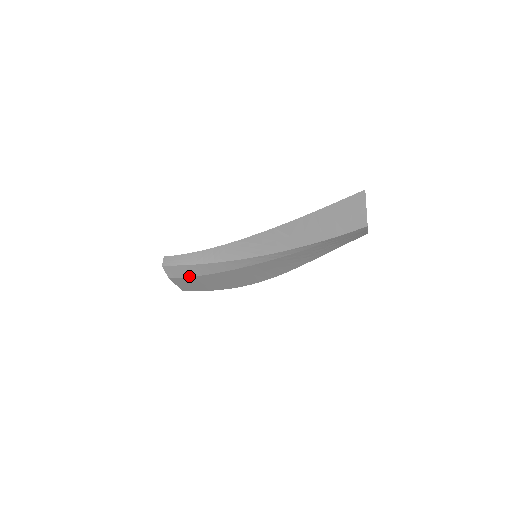
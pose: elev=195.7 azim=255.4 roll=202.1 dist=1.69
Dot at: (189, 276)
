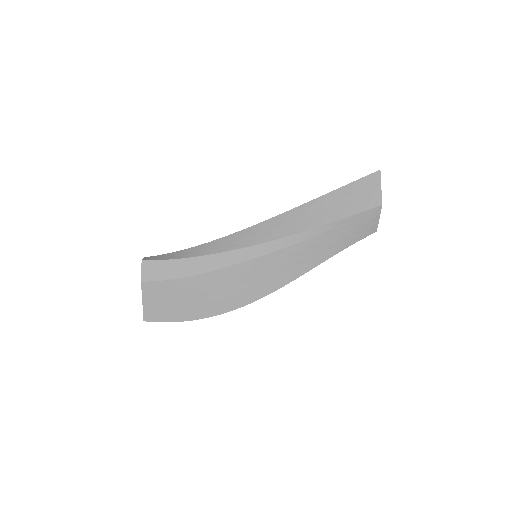
Dot at: (169, 278)
